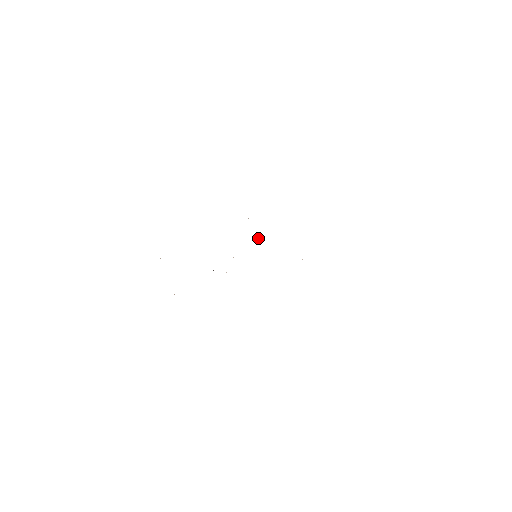
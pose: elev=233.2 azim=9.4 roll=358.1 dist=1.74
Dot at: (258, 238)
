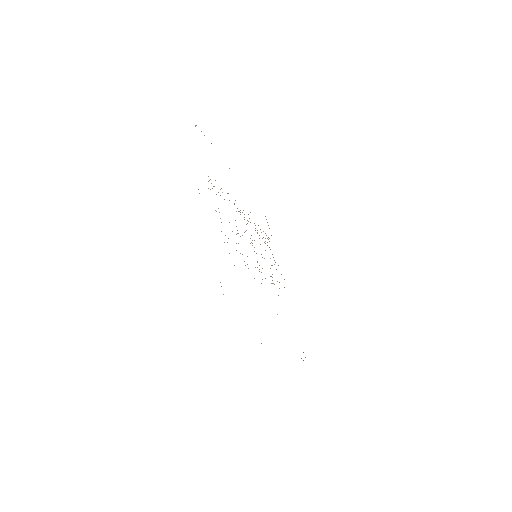
Dot at: occluded
